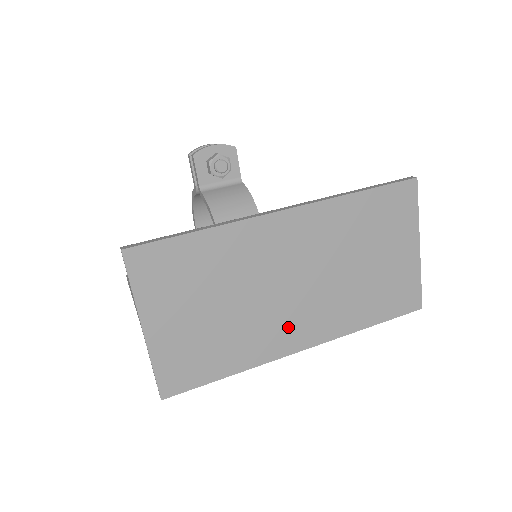
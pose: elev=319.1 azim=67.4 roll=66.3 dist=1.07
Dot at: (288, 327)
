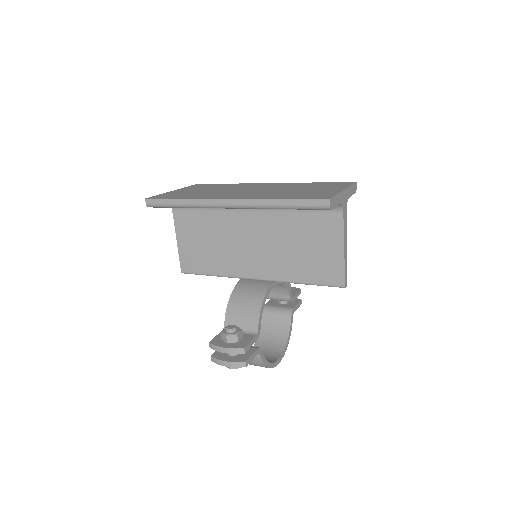
Dot at: (230, 195)
